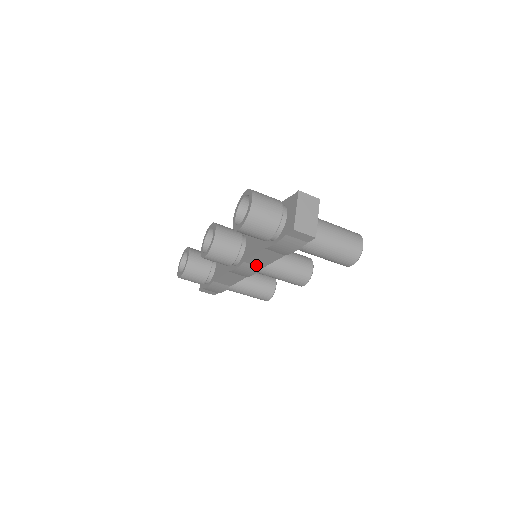
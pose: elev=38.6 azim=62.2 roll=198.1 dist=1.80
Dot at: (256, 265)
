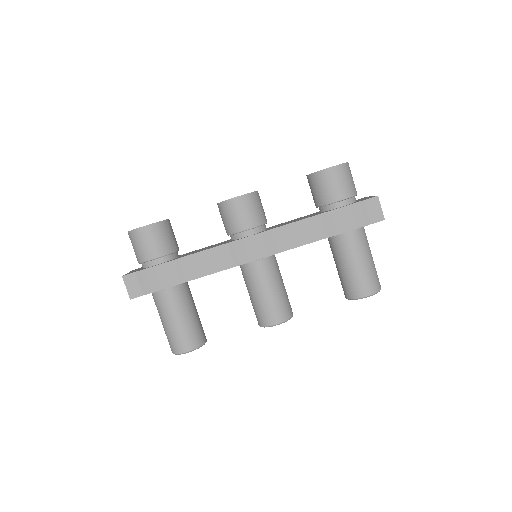
Dot at: (276, 244)
